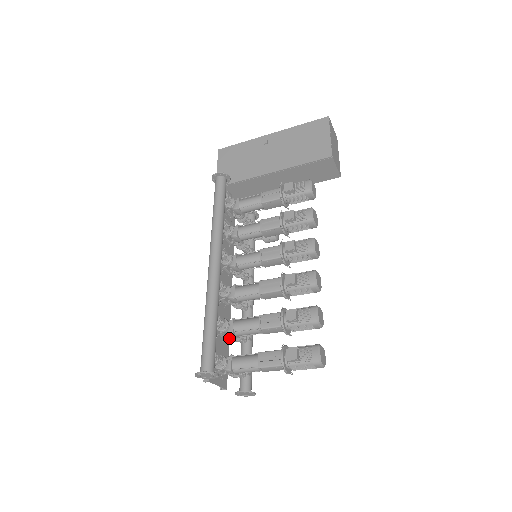
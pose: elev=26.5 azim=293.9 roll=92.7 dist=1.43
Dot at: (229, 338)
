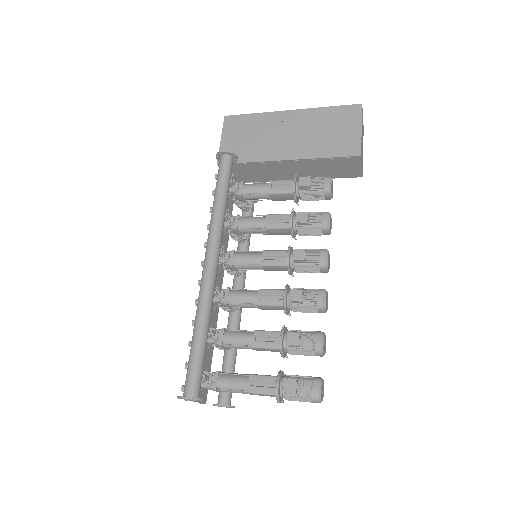
Dot at: occluded
